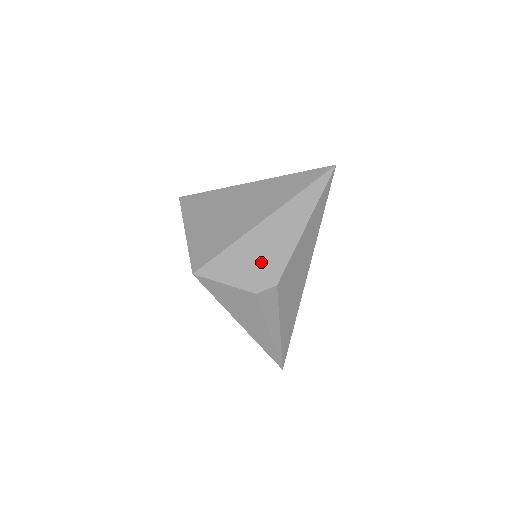
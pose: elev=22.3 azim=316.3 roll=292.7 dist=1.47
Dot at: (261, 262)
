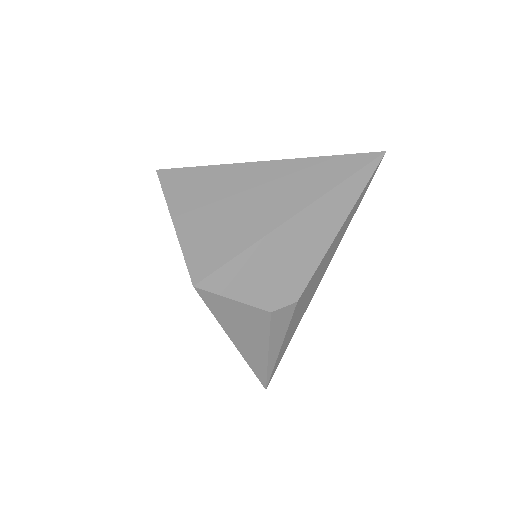
Dot at: (282, 272)
